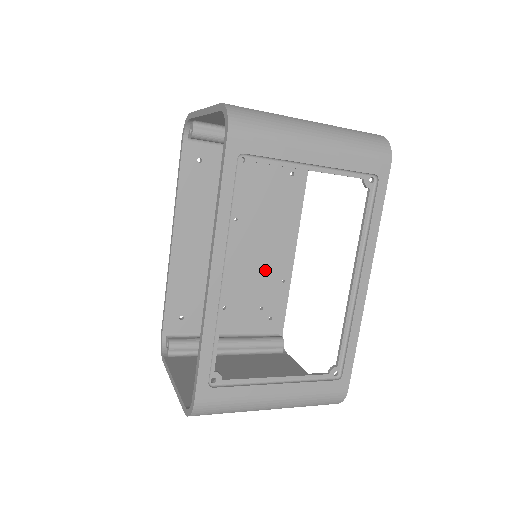
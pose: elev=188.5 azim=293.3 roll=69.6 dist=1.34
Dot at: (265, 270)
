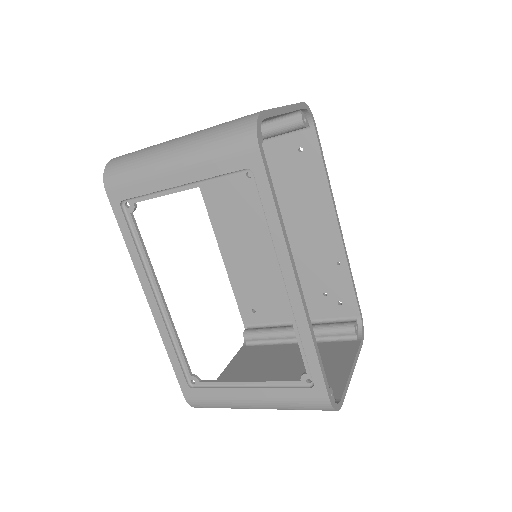
Dot at: (313, 256)
